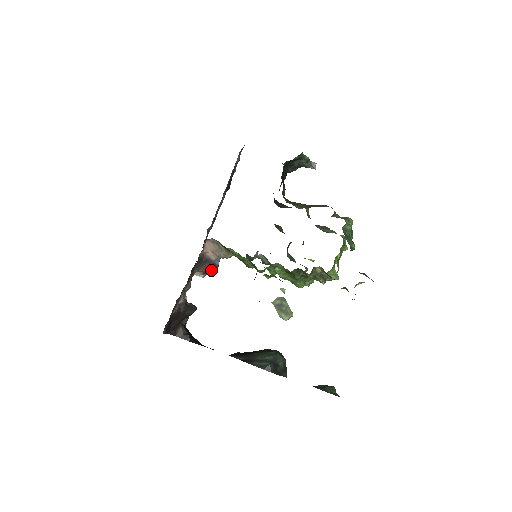
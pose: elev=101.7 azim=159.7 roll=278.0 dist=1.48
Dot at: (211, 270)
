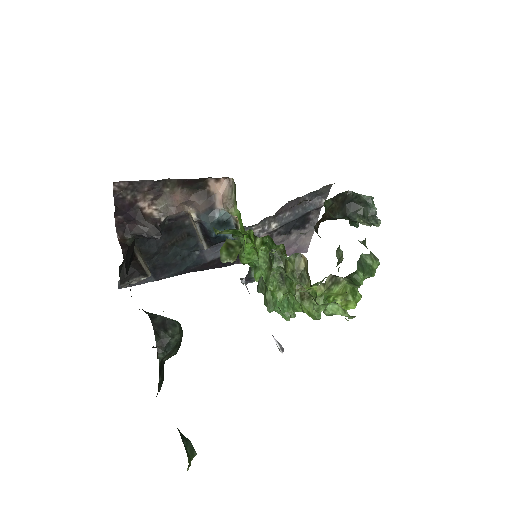
Dot at: (206, 218)
